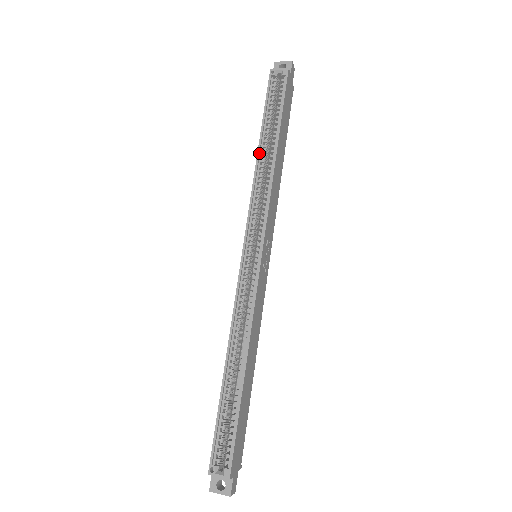
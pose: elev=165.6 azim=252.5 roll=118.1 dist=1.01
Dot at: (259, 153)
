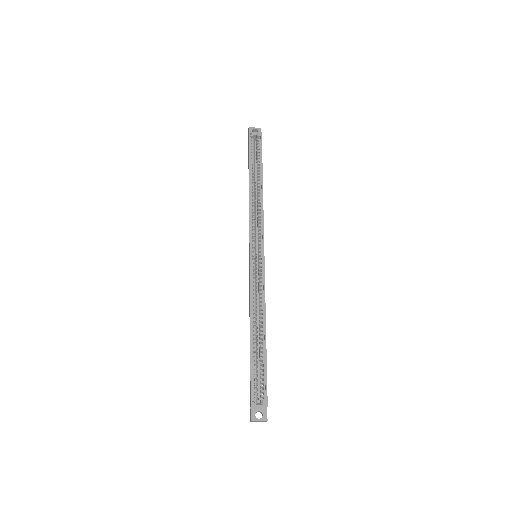
Dot at: (250, 186)
